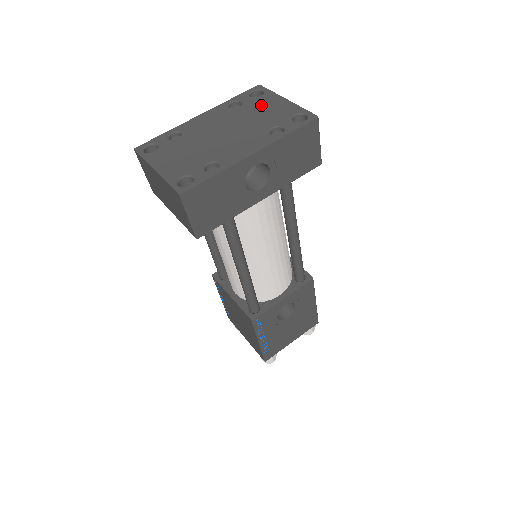
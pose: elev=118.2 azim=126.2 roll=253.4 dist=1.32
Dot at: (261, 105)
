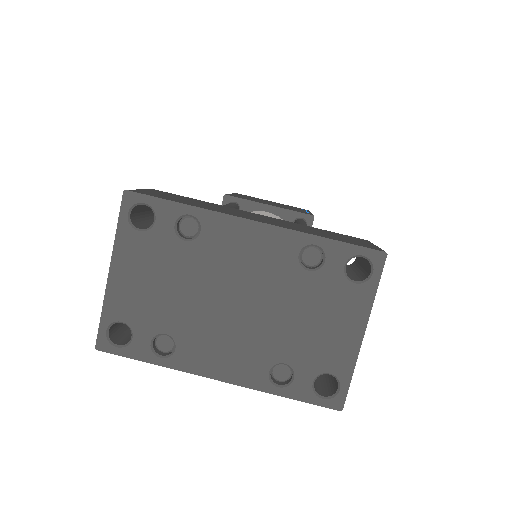
Dot at: (329, 305)
